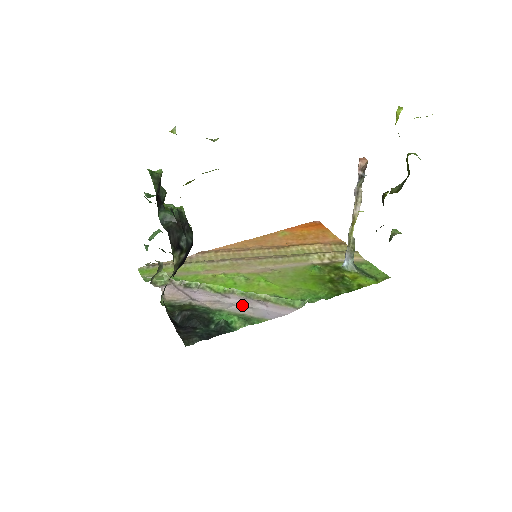
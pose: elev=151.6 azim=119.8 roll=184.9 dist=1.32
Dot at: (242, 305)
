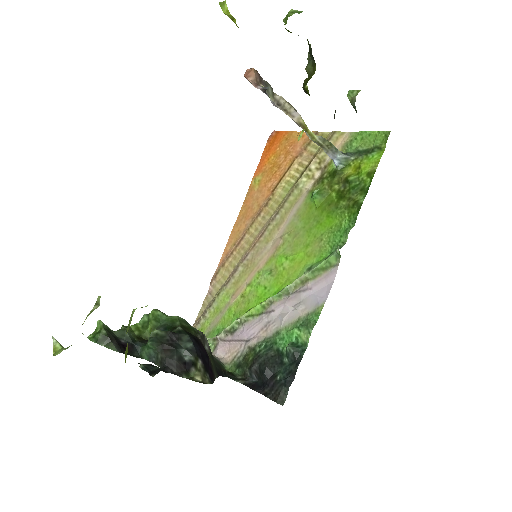
Dot at: (290, 309)
